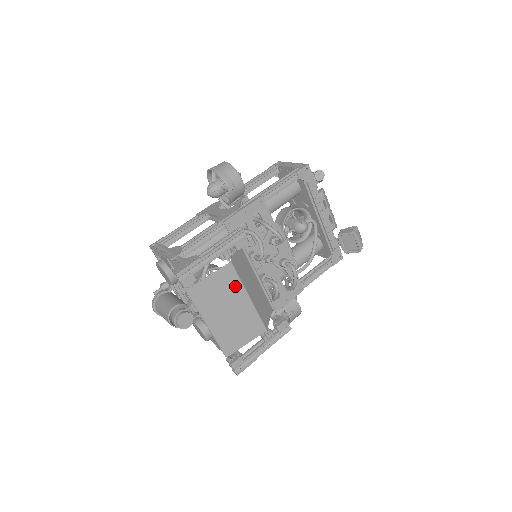
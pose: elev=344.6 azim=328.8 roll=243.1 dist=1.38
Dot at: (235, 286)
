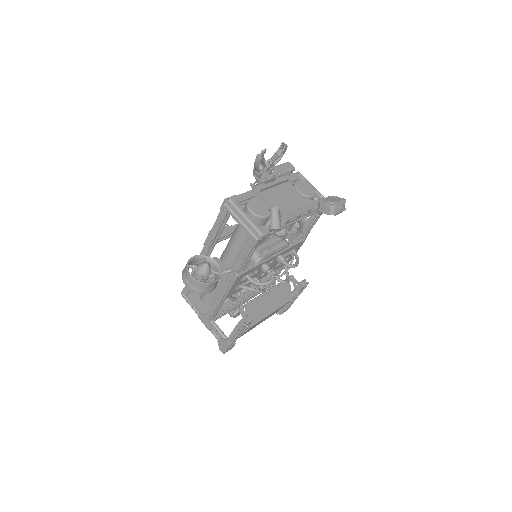
Dot at: occluded
